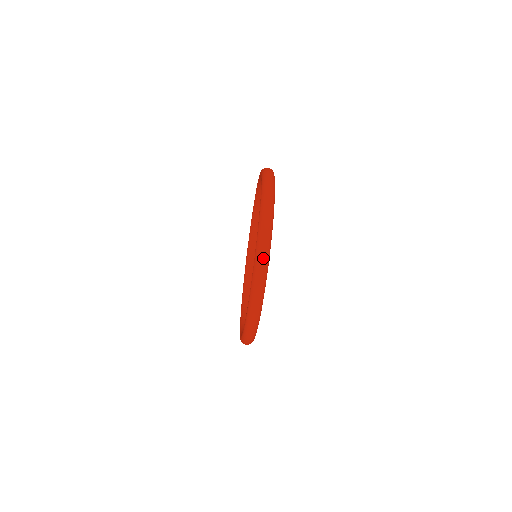
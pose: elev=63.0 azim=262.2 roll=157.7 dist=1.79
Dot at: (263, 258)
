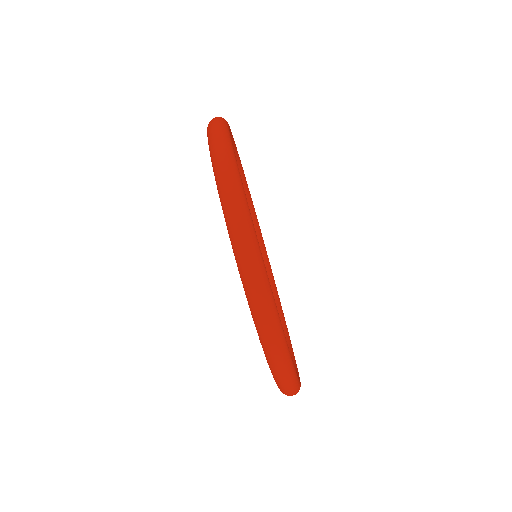
Dot at: (255, 280)
